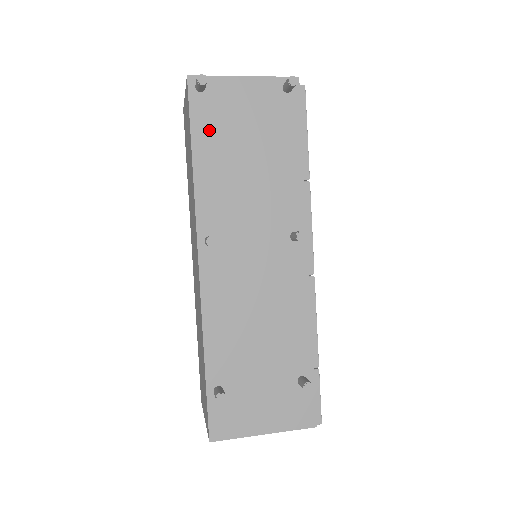
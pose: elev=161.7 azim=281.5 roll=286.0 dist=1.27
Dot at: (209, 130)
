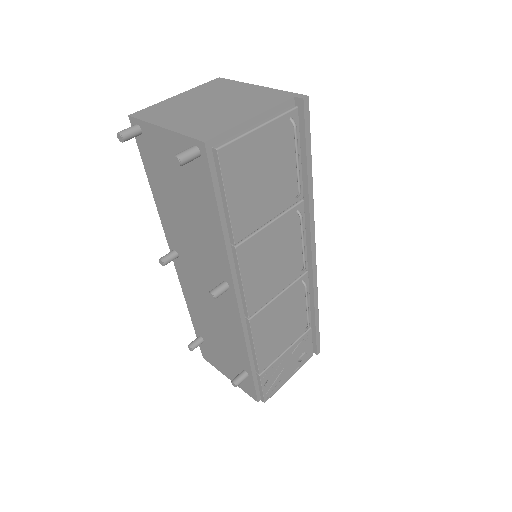
Dot at: (154, 170)
